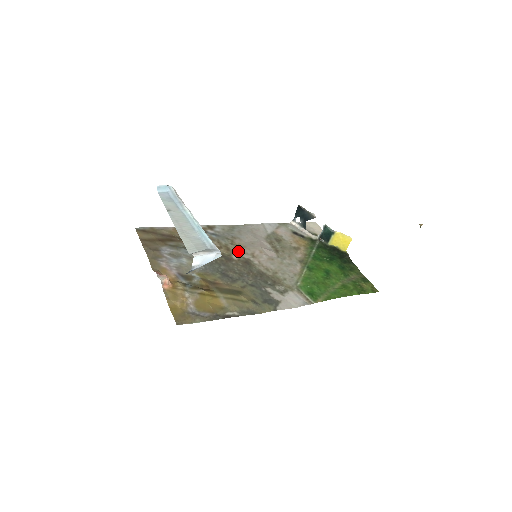
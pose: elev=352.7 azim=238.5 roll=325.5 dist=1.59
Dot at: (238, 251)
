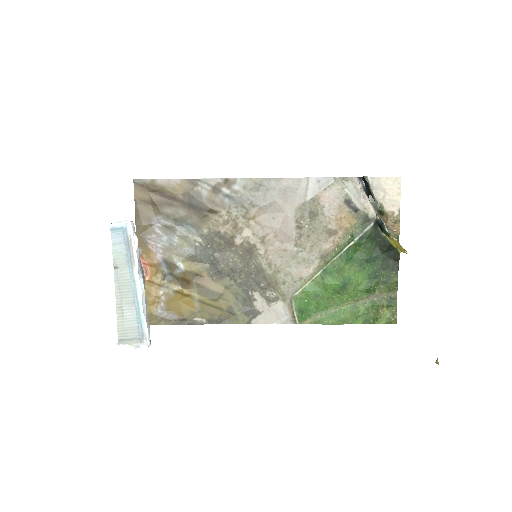
Dot at: (247, 231)
